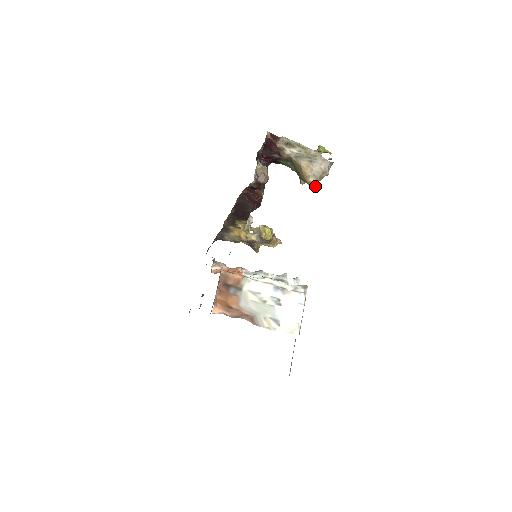
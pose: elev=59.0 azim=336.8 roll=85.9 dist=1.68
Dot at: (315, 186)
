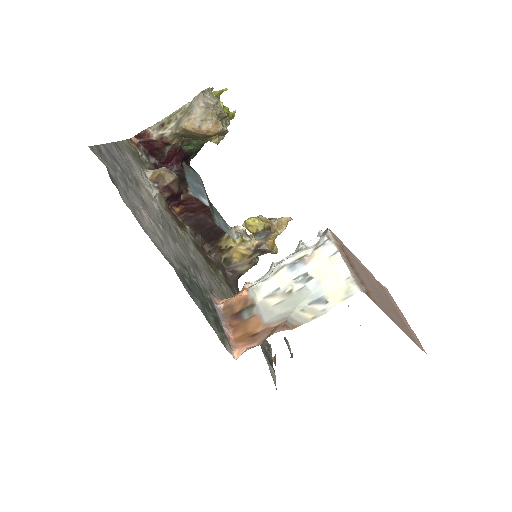
Dot at: (215, 128)
